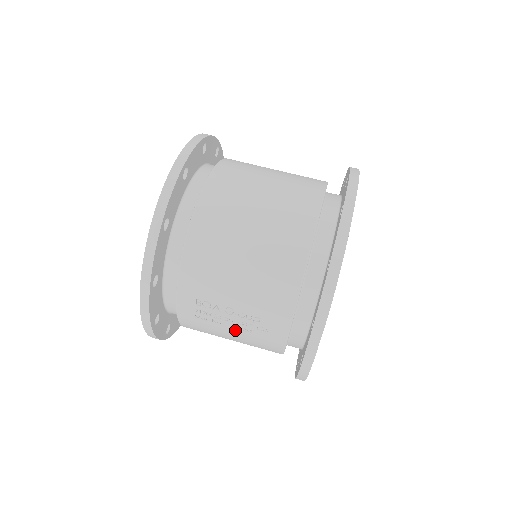
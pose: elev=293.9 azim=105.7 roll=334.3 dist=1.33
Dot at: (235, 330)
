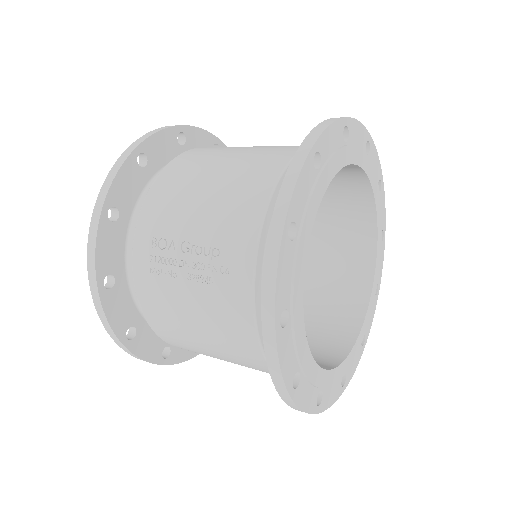
Dot at: (192, 285)
